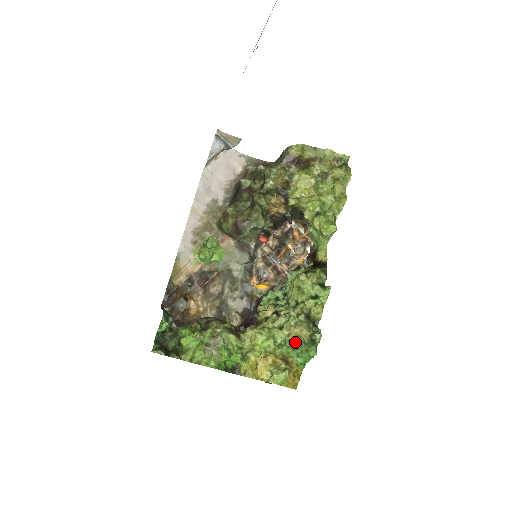
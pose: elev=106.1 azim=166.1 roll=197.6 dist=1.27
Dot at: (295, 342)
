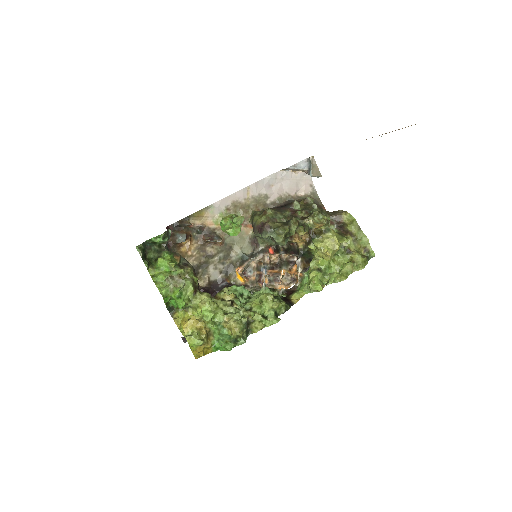
Dot at: (225, 330)
